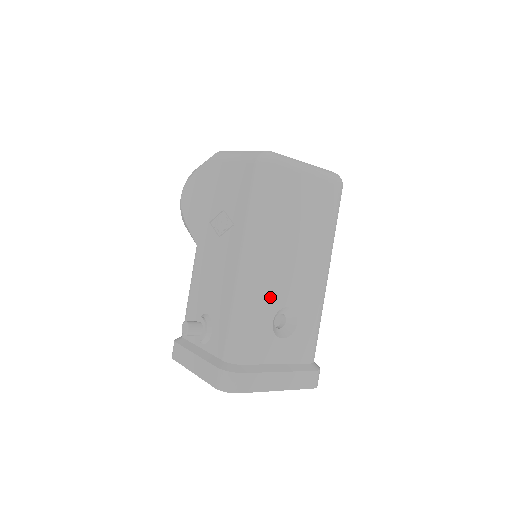
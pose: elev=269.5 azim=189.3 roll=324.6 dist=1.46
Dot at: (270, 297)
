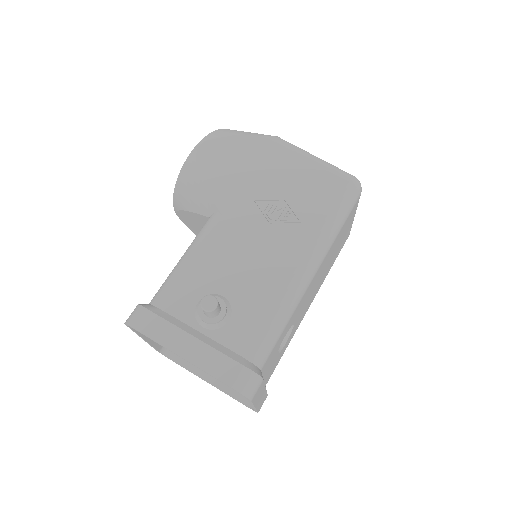
Dot at: (298, 310)
